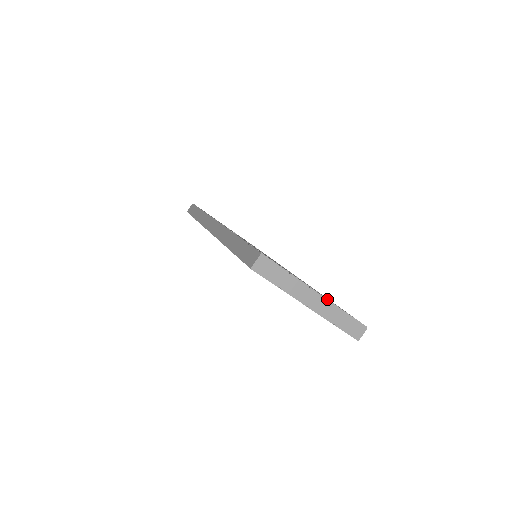
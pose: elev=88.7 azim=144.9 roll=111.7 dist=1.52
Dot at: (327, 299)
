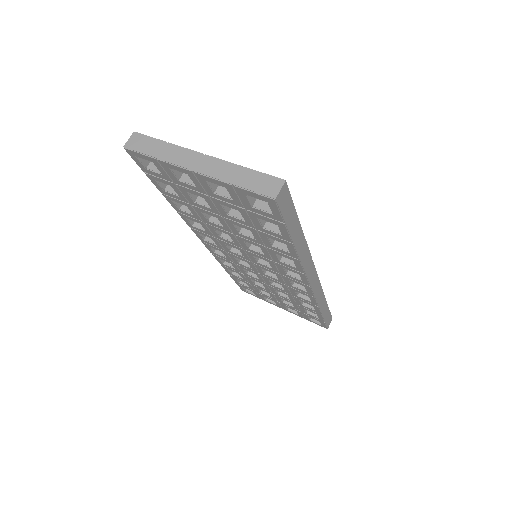
Dot at: (217, 158)
